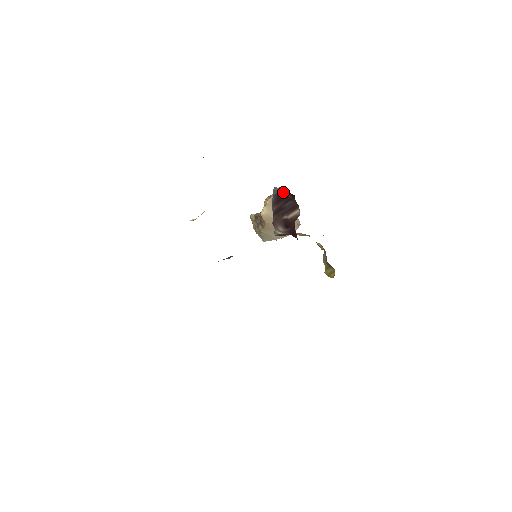
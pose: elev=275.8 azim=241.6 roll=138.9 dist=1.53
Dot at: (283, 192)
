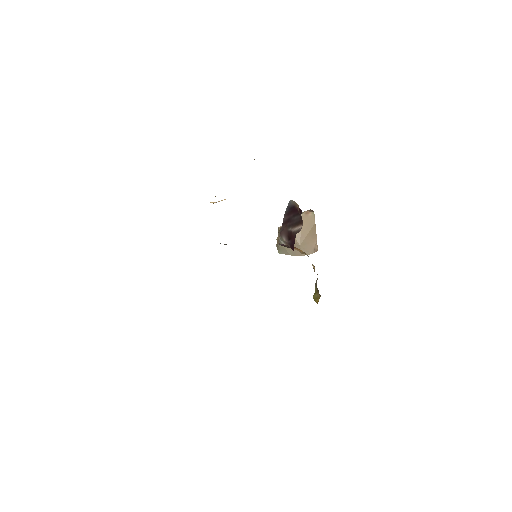
Dot at: (295, 206)
